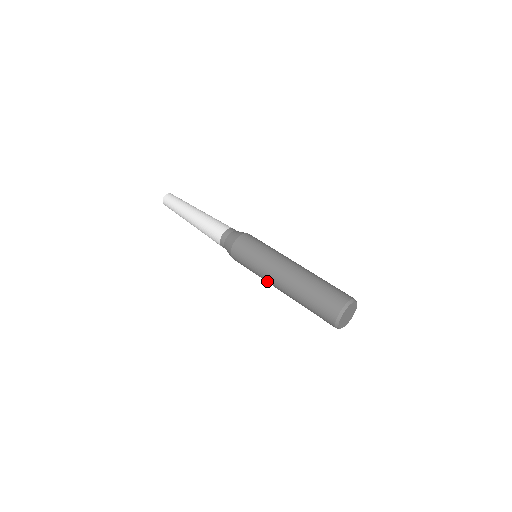
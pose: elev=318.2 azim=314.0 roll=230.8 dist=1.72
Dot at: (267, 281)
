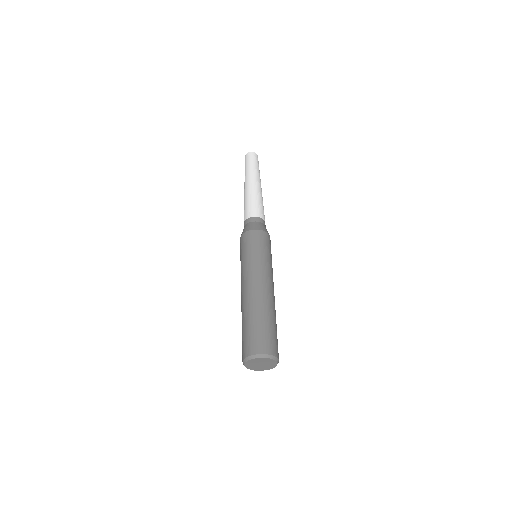
Dot at: (242, 278)
